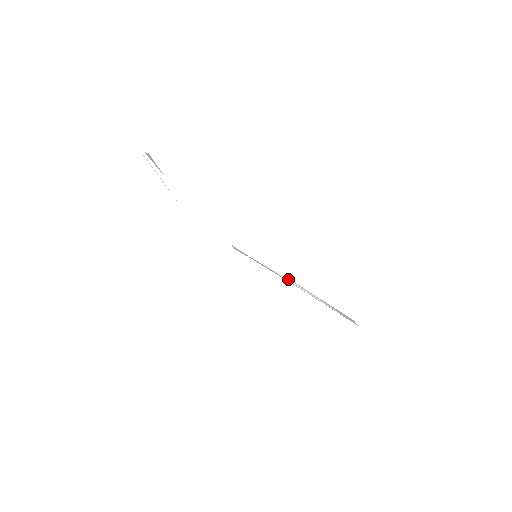
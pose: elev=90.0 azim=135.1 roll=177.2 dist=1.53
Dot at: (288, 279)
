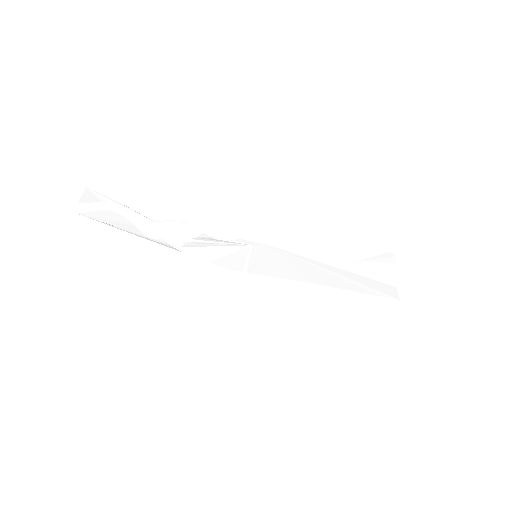
Dot at: (304, 254)
